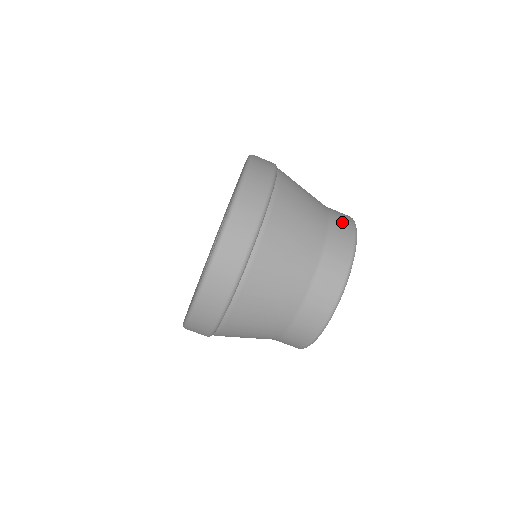
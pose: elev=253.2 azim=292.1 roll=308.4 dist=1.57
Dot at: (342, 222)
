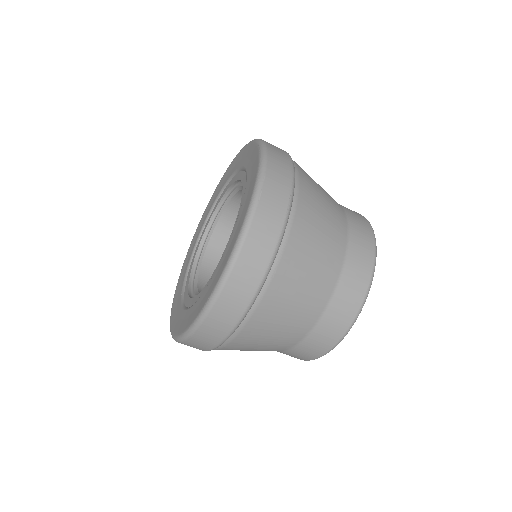
Dot at: (339, 316)
